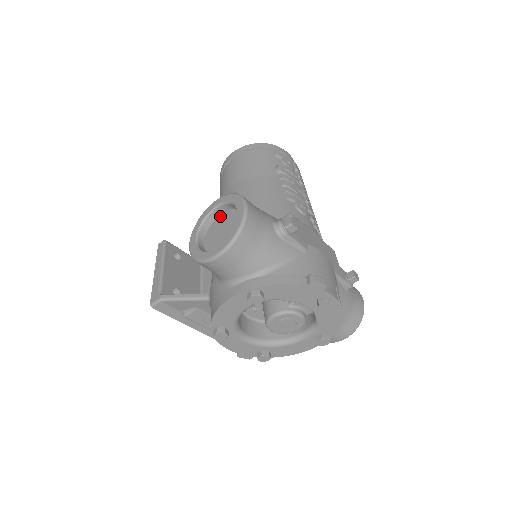
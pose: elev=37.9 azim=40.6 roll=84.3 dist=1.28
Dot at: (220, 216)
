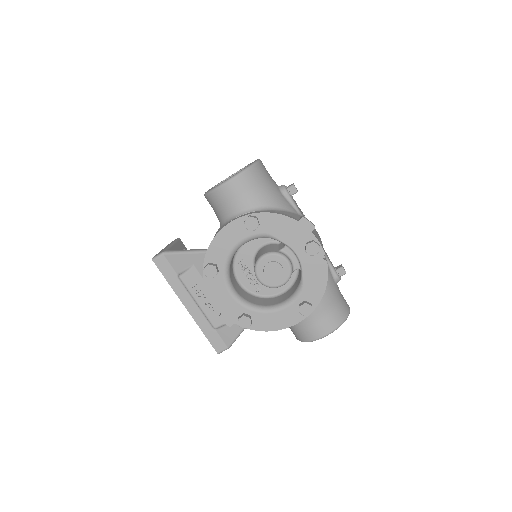
Dot at: occluded
